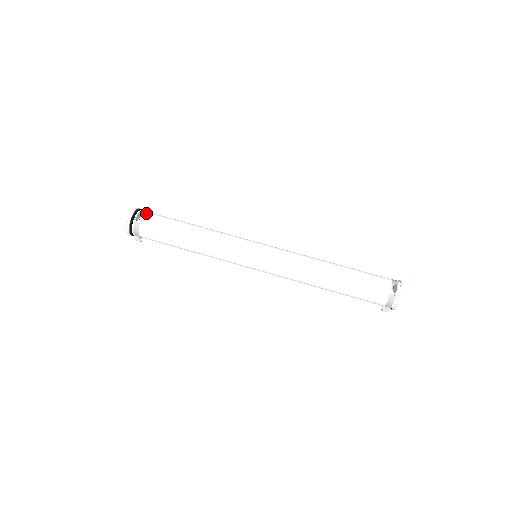
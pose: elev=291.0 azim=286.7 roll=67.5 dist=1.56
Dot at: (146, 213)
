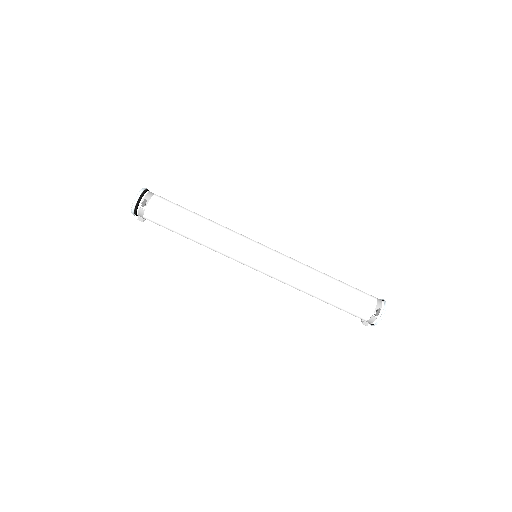
Dot at: (152, 198)
